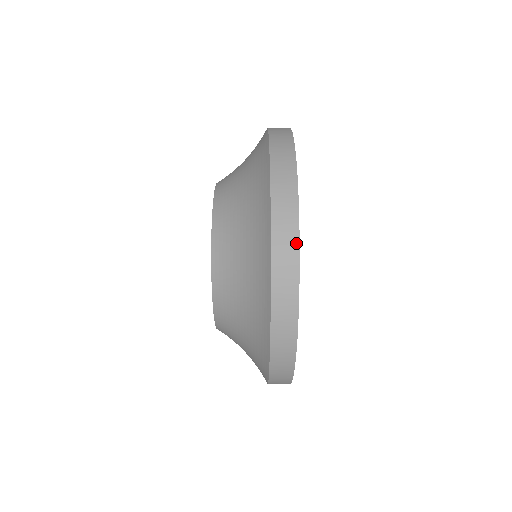
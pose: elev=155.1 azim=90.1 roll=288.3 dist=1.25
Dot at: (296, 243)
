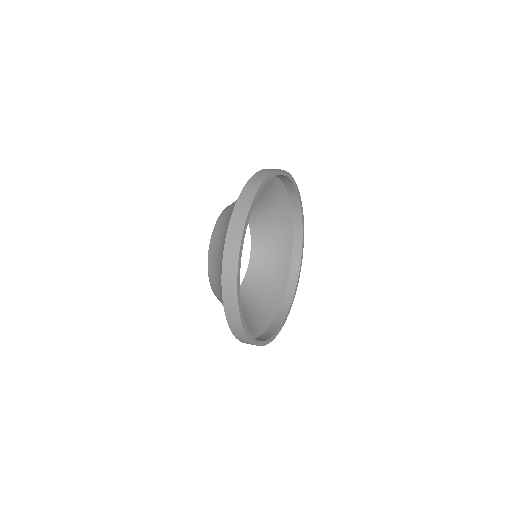
Dot at: (235, 289)
